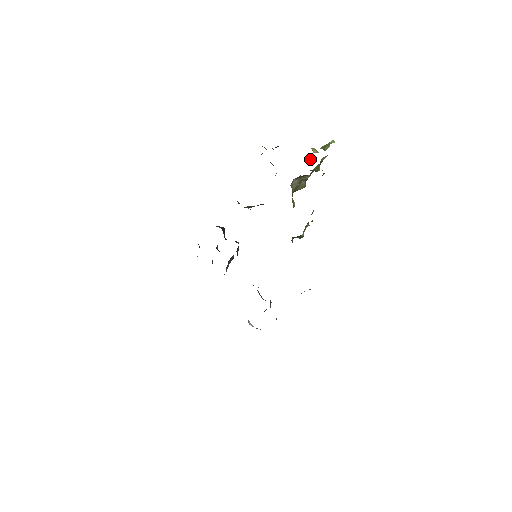
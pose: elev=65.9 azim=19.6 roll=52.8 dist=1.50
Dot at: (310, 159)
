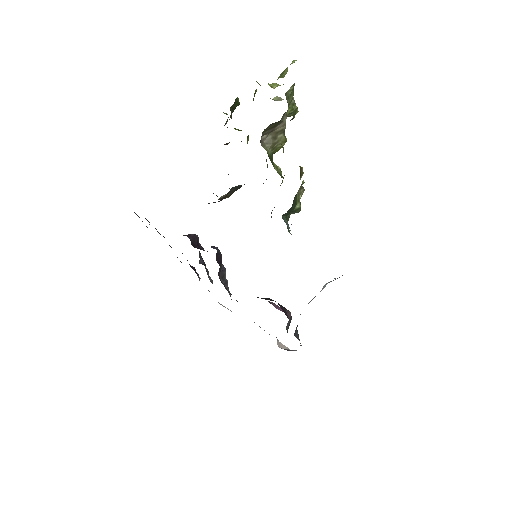
Dot at: occluded
